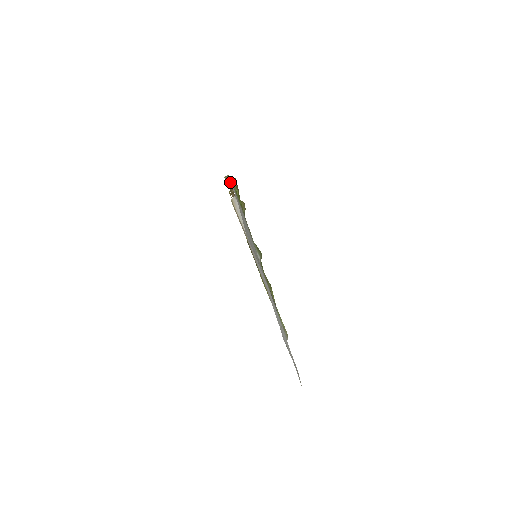
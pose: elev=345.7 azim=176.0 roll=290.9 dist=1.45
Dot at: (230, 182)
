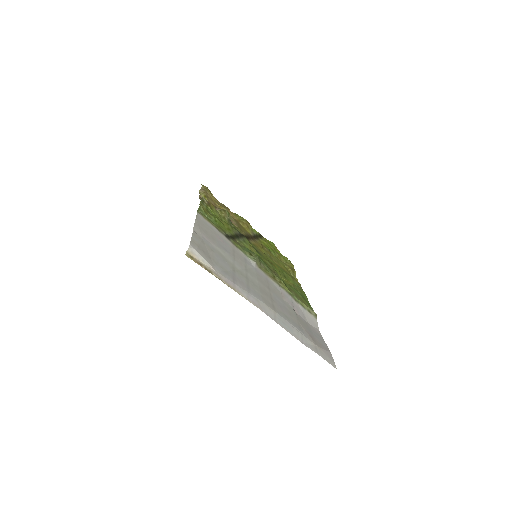
Dot at: occluded
